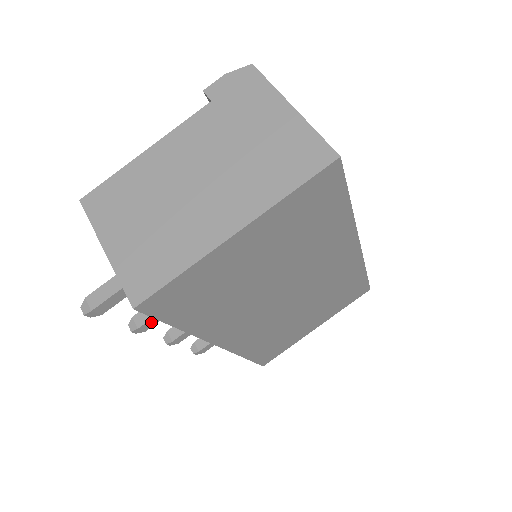
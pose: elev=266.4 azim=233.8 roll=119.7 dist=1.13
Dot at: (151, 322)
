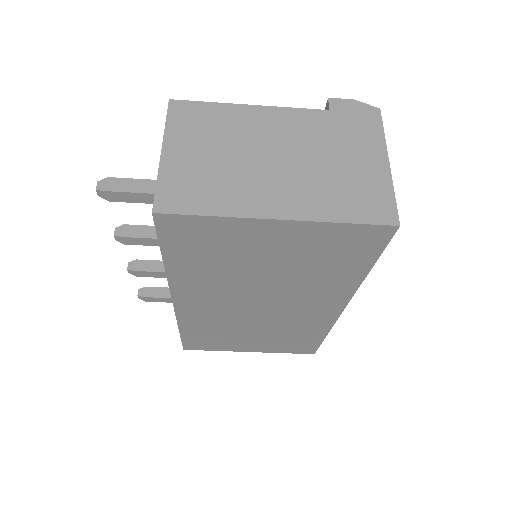
Dot at: (136, 240)
